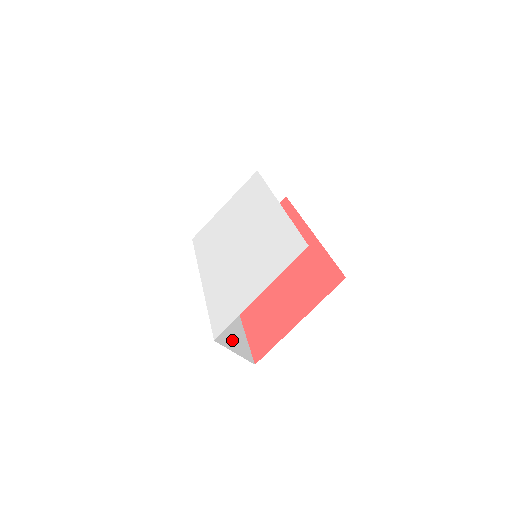
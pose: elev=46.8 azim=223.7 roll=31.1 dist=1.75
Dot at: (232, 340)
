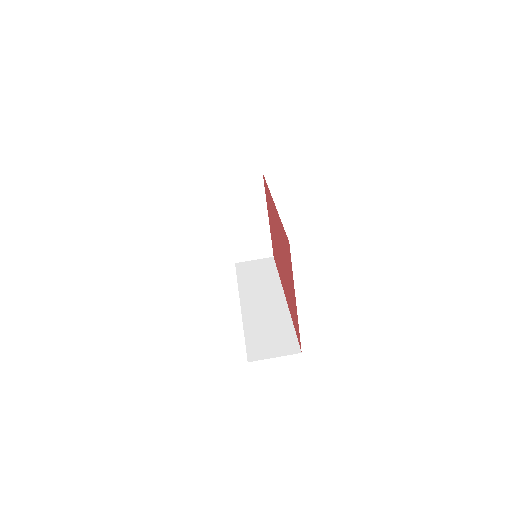
Dot at: (273, 345)
